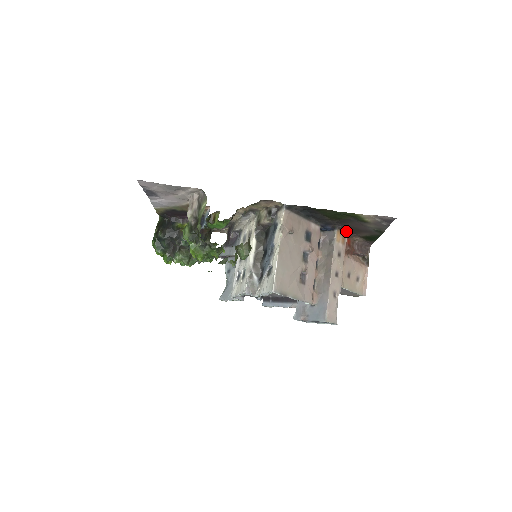
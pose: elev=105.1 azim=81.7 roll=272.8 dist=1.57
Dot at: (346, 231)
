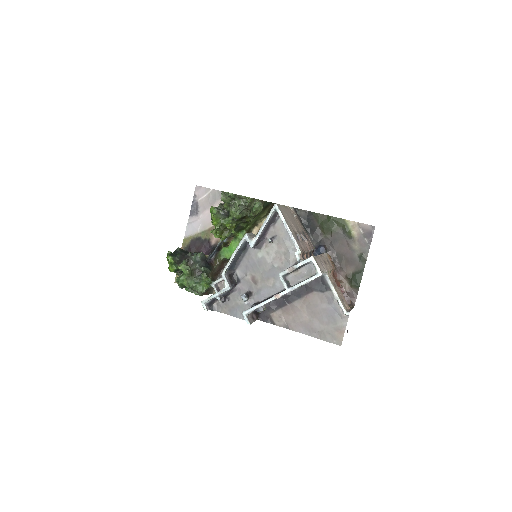
Dot at: (335, 262)
